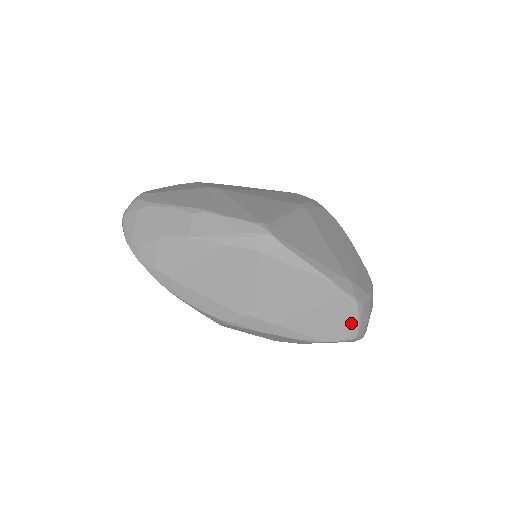
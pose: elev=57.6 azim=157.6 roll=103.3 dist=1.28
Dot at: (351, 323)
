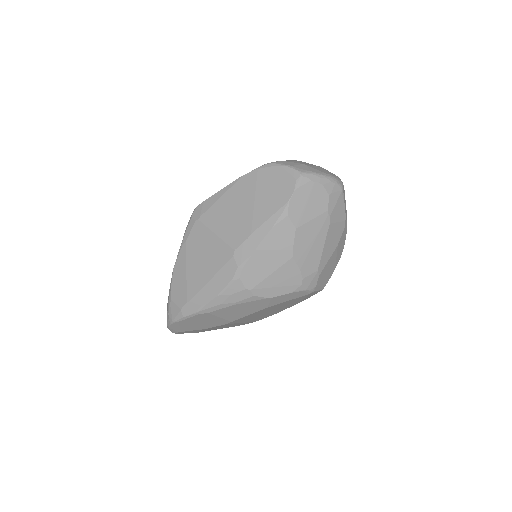
Dot at: (283, 173)
